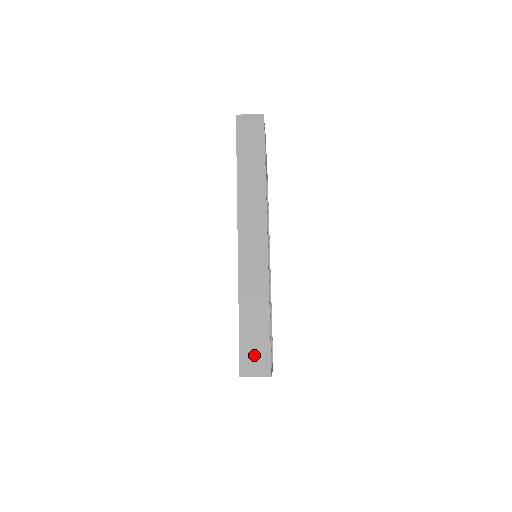
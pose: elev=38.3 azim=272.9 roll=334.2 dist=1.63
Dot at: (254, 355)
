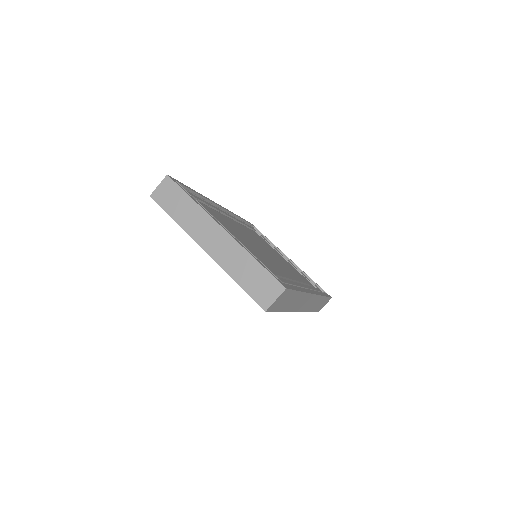
Dot at: occluded
